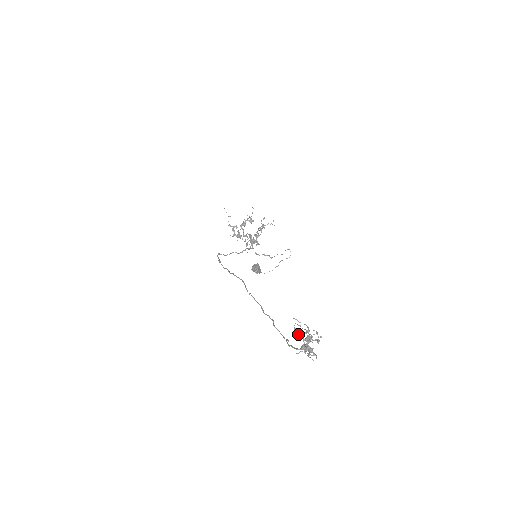
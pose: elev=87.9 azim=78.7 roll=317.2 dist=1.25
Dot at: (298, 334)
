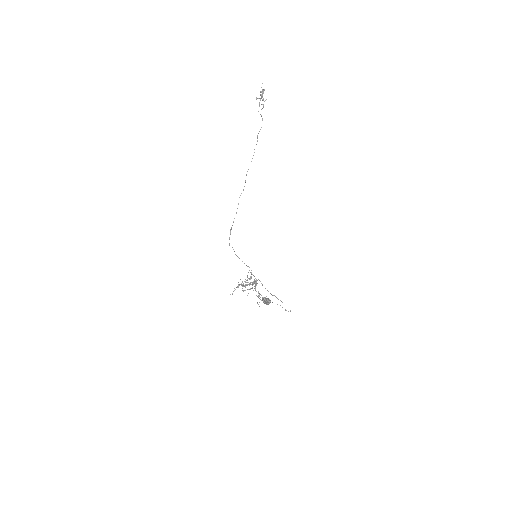
Dot at: (258, 98)
